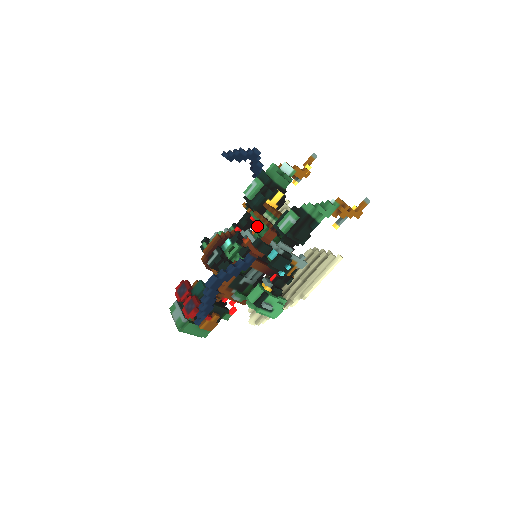
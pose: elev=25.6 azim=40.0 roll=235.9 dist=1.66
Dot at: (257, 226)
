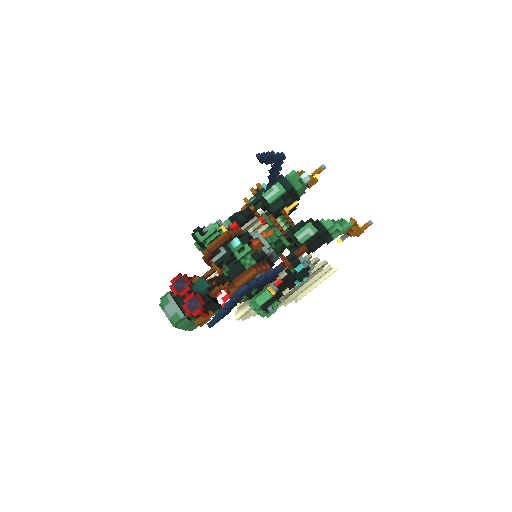
Dot at: (266, 229)
